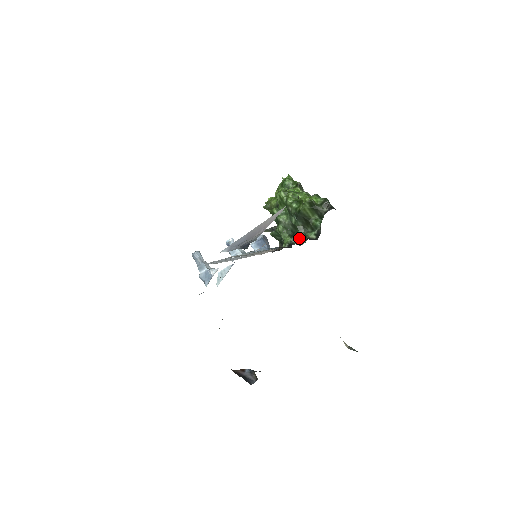
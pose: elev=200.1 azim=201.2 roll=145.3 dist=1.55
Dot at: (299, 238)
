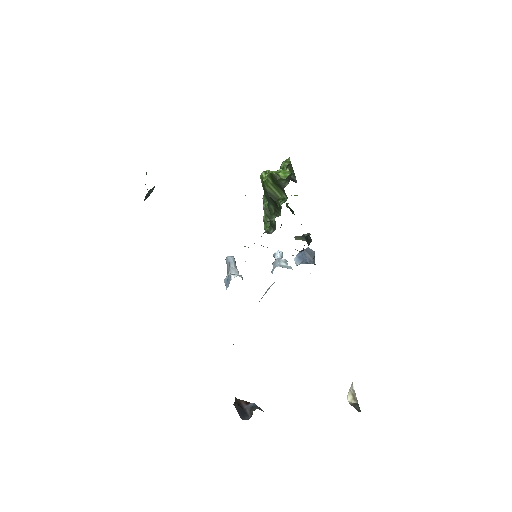
Dot at: (273, 226)
